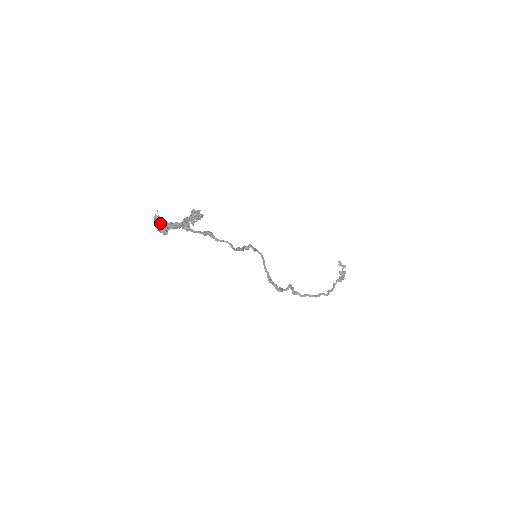
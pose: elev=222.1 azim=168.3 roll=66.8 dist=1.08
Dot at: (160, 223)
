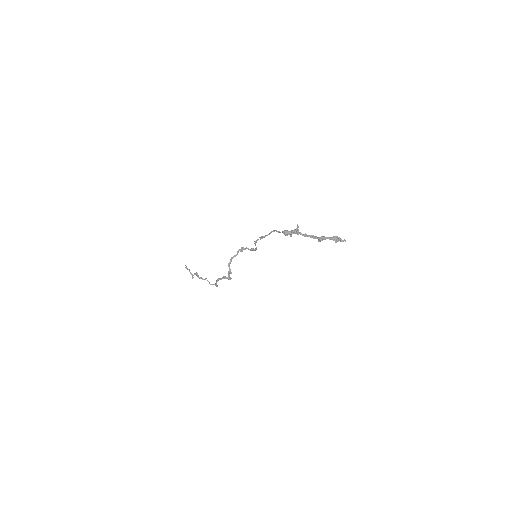
Dot at: occluded
